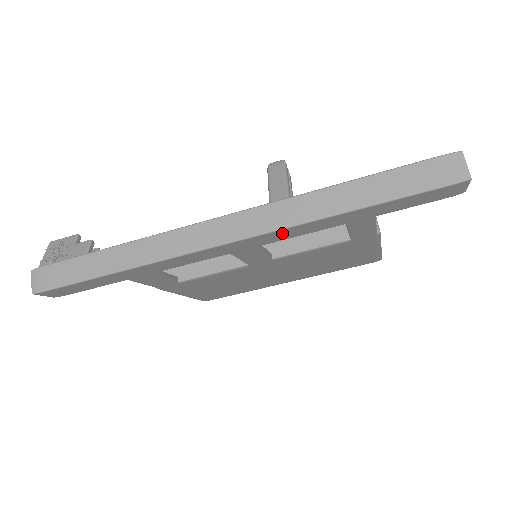
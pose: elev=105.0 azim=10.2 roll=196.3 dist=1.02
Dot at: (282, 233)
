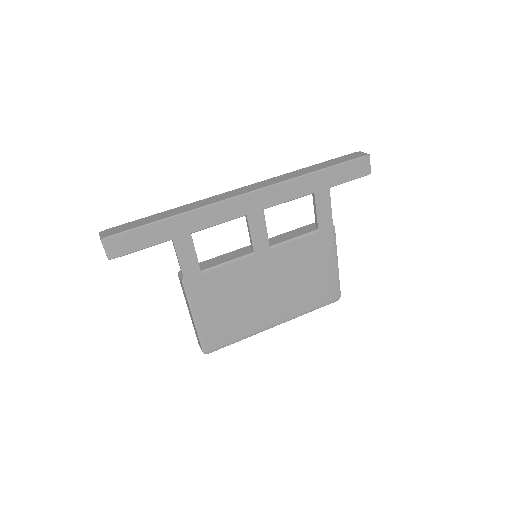
Dot at: (280, 190)
